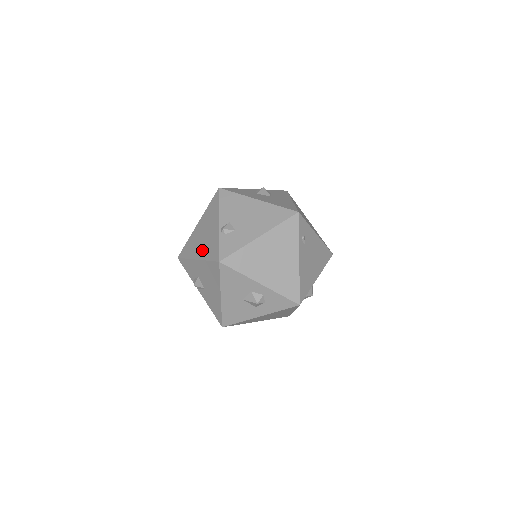
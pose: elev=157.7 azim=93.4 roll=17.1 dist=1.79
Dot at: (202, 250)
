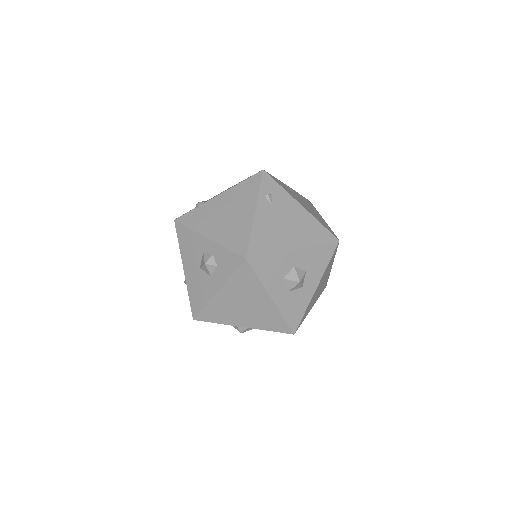
Dot at: occluded
